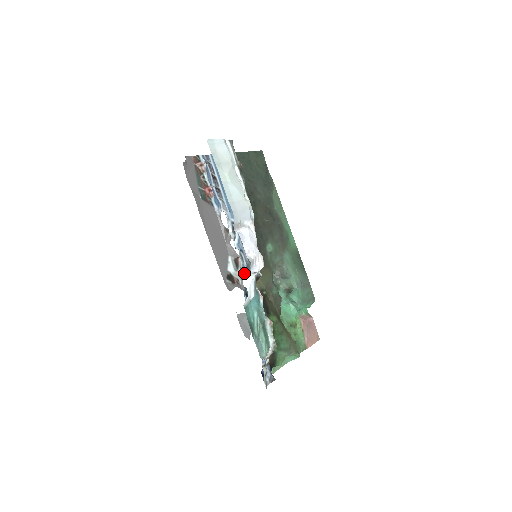
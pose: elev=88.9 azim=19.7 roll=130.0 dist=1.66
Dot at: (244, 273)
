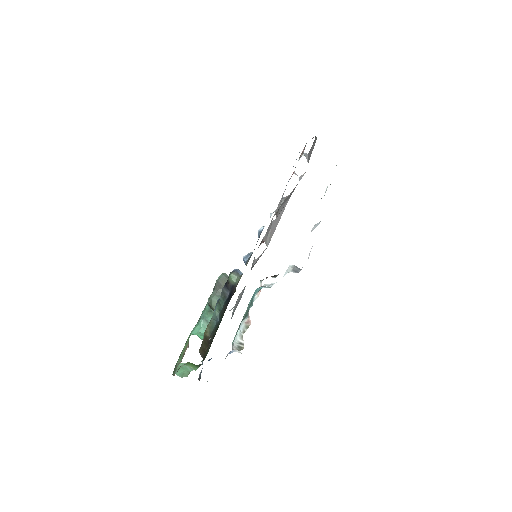
Dot at: (256, 259)
